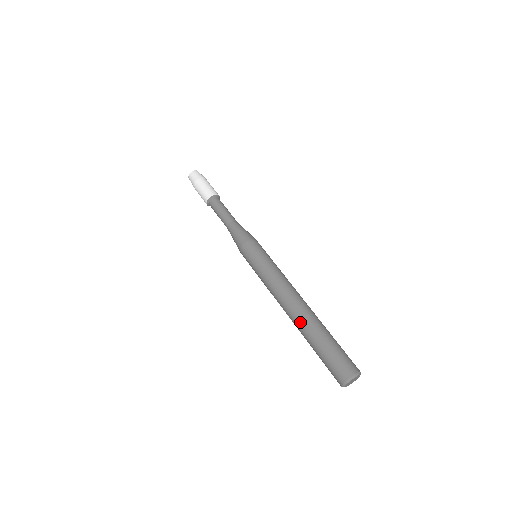
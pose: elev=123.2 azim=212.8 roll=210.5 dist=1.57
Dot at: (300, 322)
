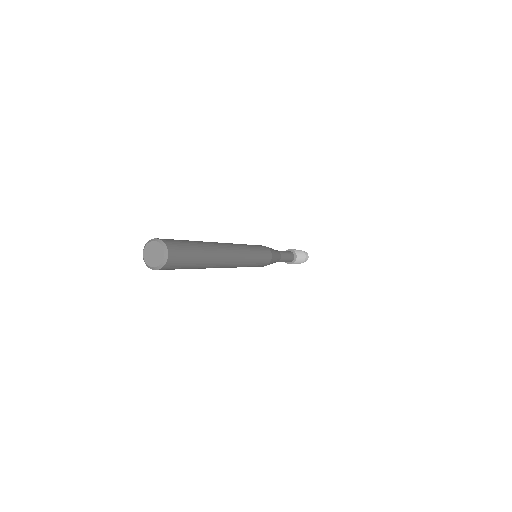
Dot at: occluded
